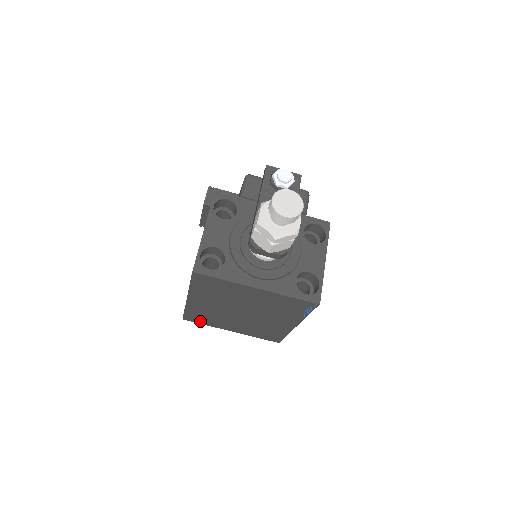
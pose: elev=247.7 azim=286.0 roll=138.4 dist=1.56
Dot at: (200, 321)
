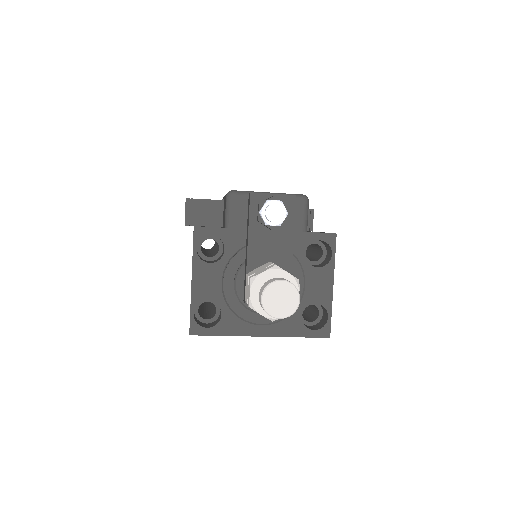
Dot at: occluded
